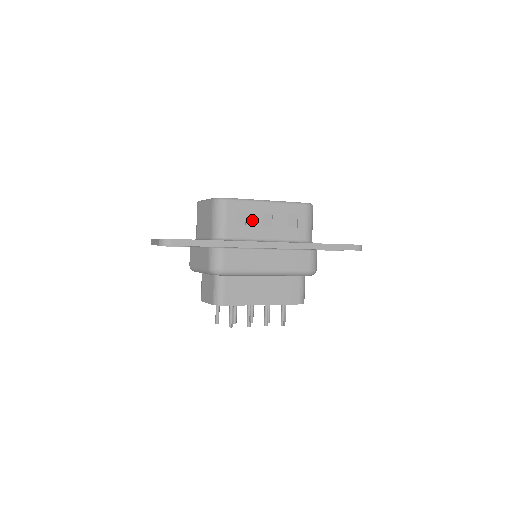
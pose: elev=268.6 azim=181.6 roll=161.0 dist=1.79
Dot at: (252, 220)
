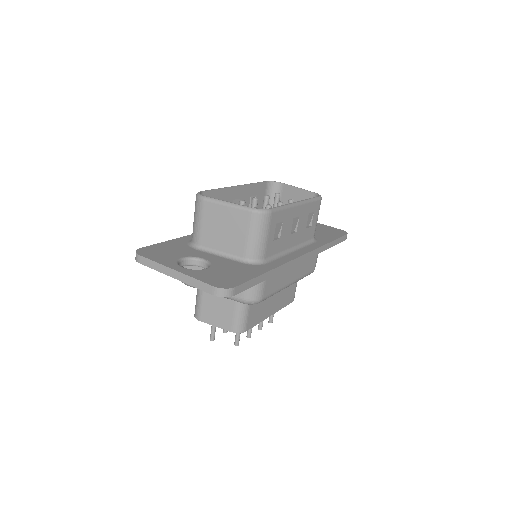
Dot at: (285, 230)
